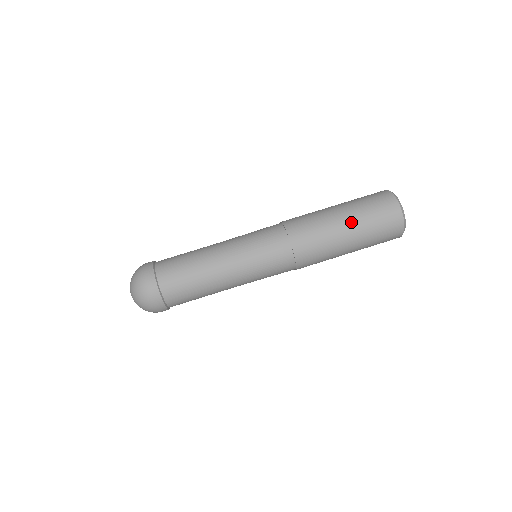
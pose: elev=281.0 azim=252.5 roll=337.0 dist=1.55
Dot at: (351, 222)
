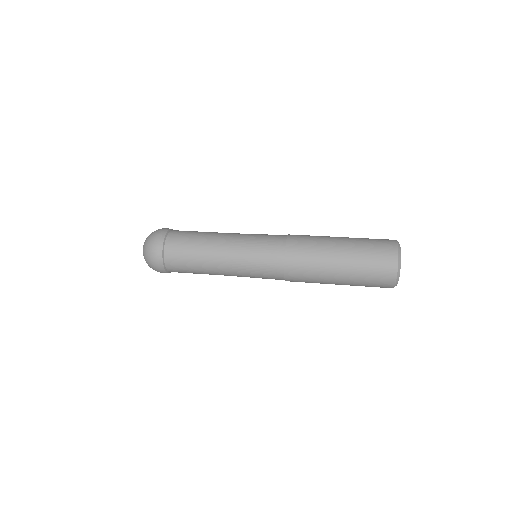
Dot at: (346, 249)
